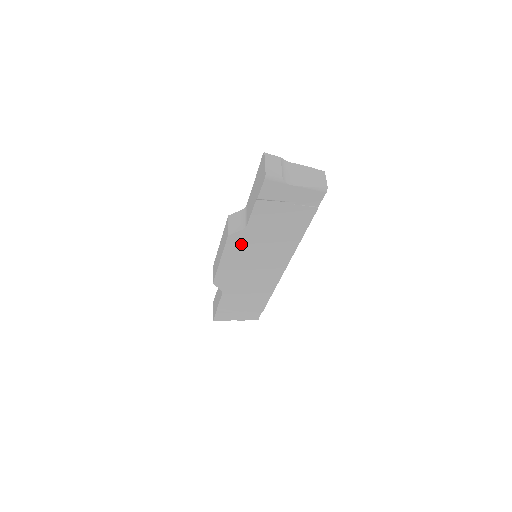
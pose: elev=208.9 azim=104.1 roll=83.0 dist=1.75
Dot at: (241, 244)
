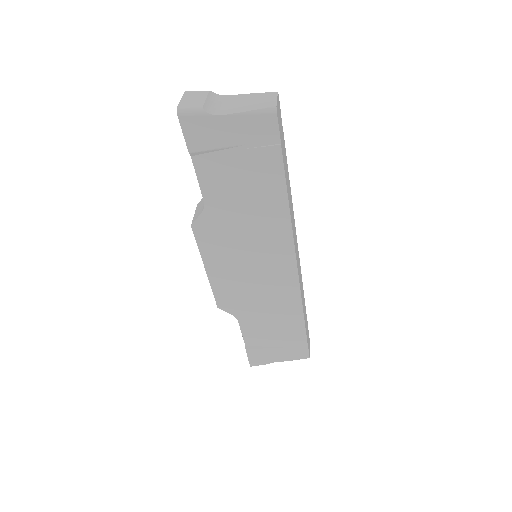
Dot at: (215, 236)
